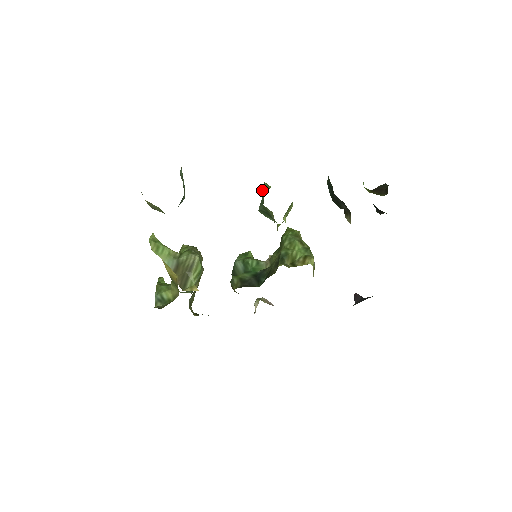
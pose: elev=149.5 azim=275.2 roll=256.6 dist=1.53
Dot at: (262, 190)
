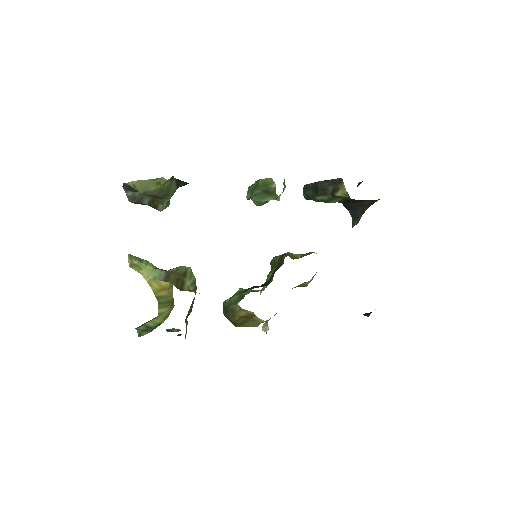
Dot at: (248, 193)
